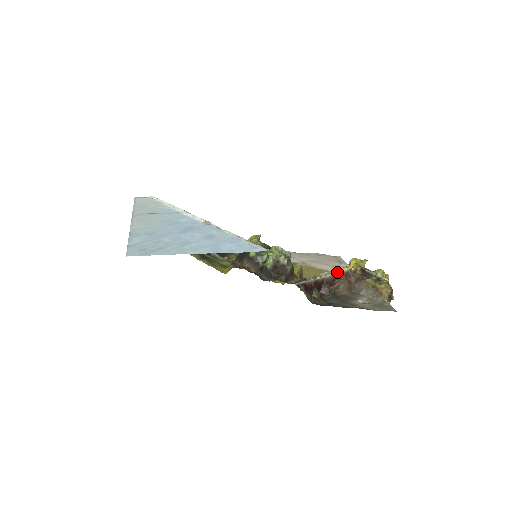
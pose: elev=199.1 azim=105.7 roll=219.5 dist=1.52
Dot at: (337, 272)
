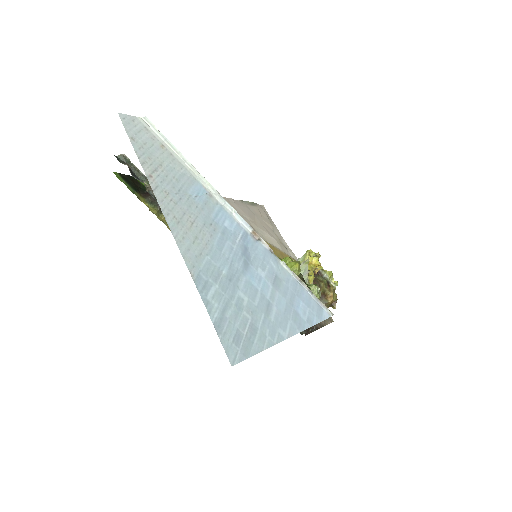
Dot at: occluded
